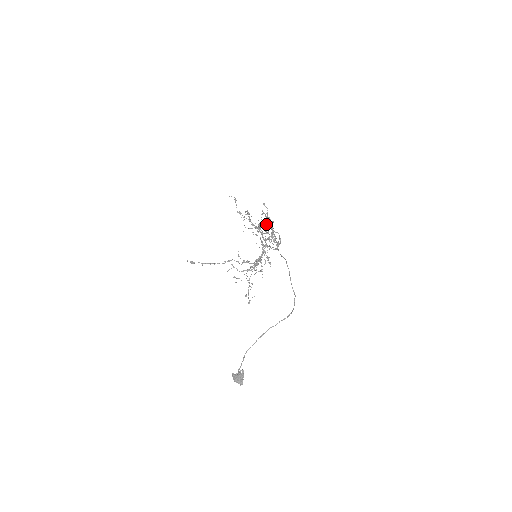
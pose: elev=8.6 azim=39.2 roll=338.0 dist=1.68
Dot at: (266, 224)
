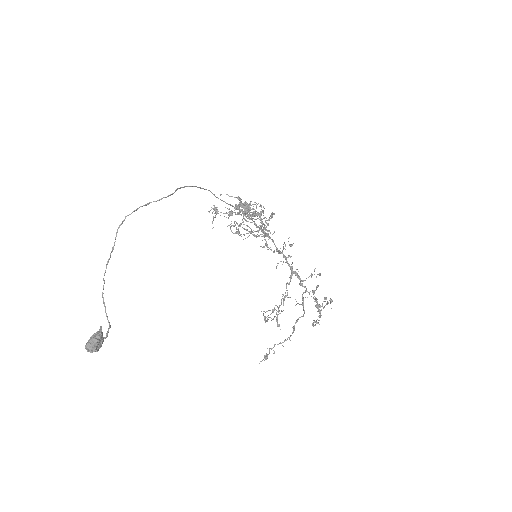
Dot at: occluded
